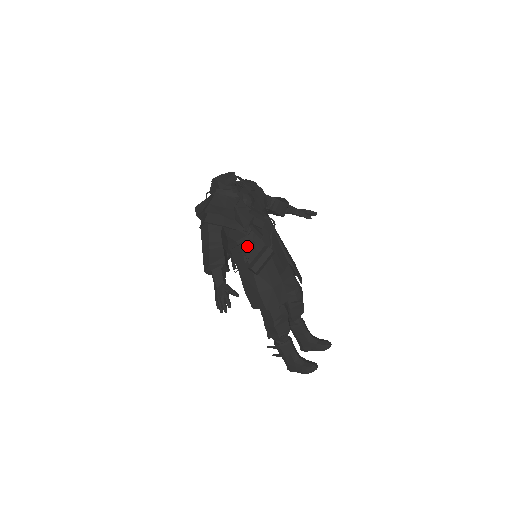
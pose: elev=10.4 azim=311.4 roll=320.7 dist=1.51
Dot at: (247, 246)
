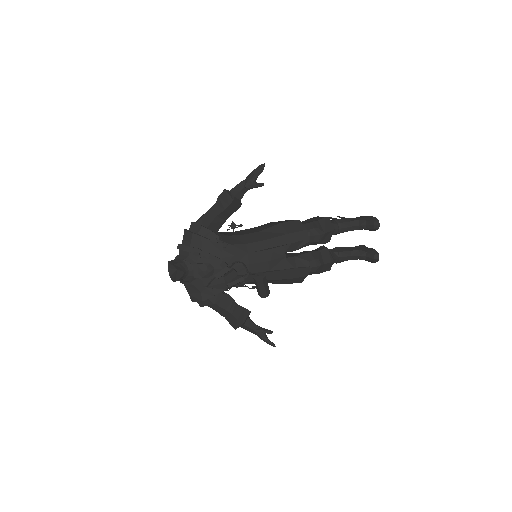
Dot at: occluded
